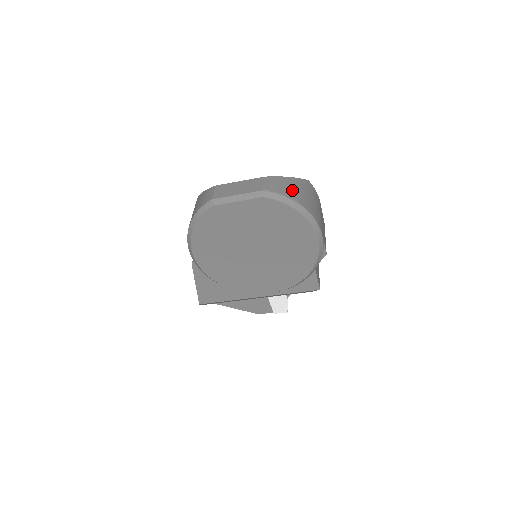
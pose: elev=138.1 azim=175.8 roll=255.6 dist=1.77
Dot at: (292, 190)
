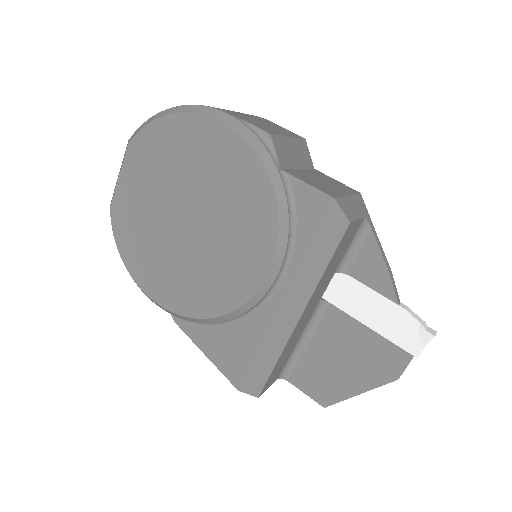
Dot at: occluded
